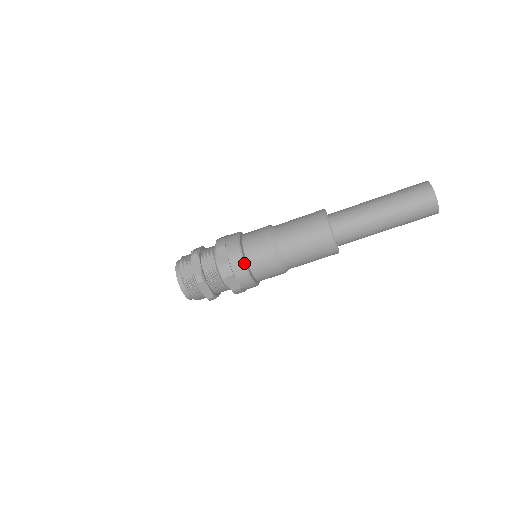
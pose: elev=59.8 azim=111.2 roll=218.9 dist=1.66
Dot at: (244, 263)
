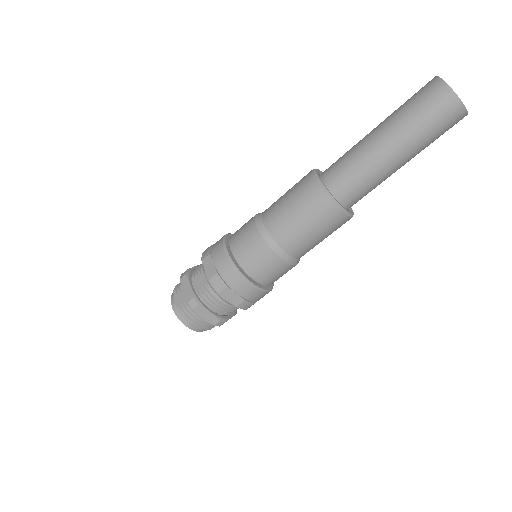
Dot at: (234, 267)
